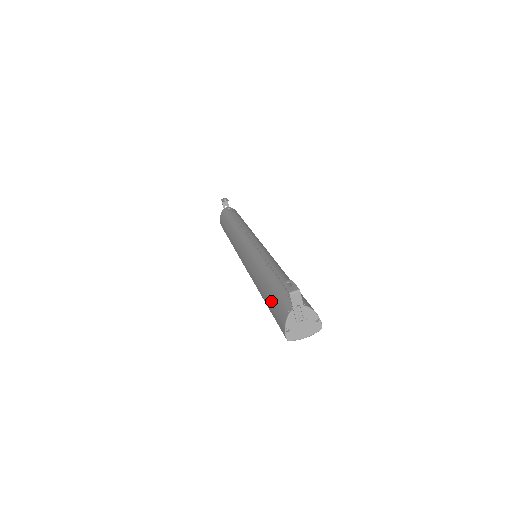
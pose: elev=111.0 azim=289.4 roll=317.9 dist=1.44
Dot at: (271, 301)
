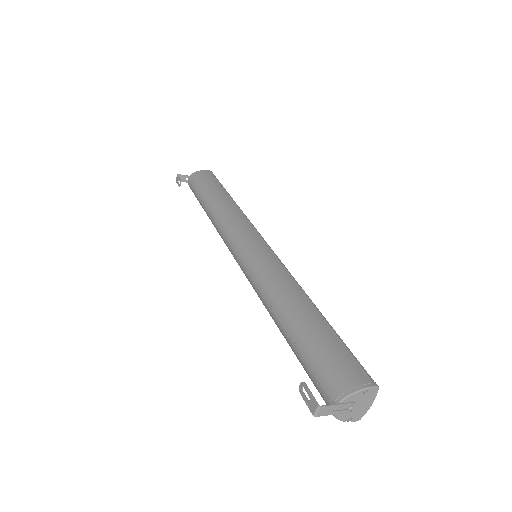
Dot at: occluded
